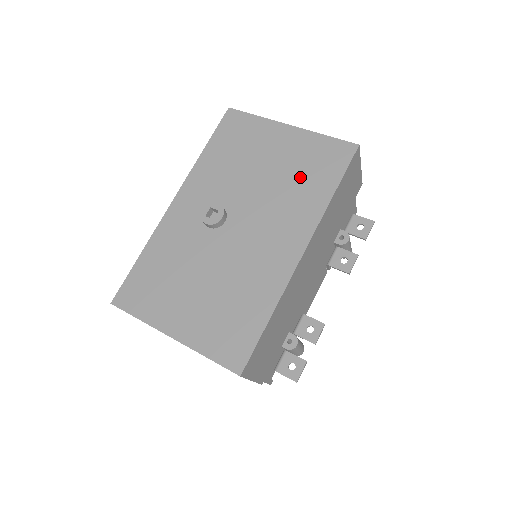
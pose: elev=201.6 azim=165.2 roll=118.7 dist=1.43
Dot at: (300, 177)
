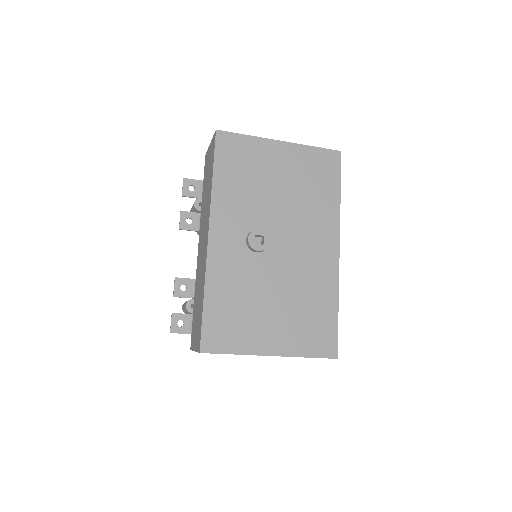
Dot at: (310, 188)
